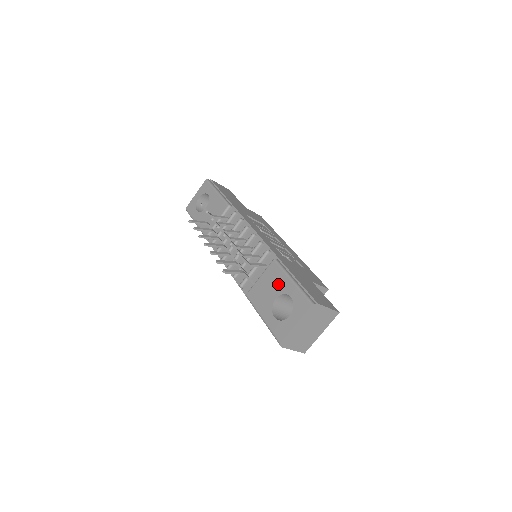
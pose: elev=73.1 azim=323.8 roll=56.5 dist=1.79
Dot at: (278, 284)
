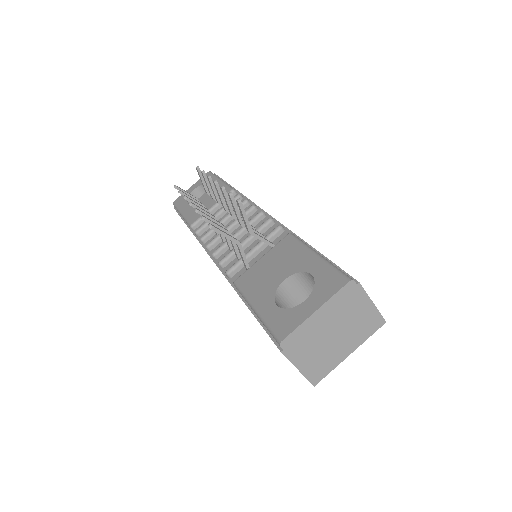
Dot at: (291, 261)
